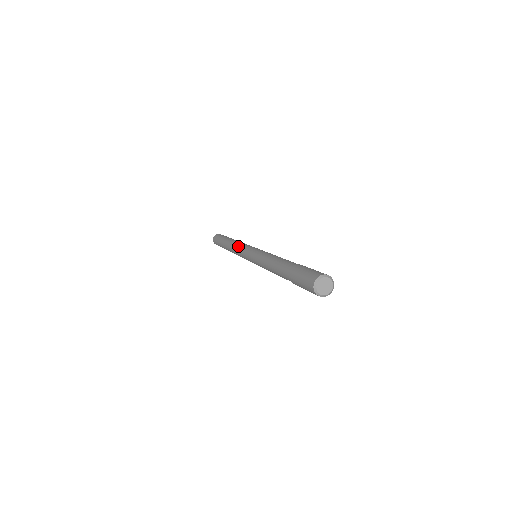
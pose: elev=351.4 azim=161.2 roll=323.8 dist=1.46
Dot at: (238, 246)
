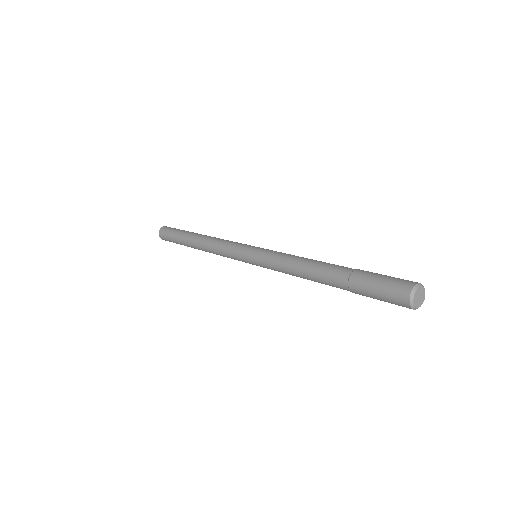
Dot at: (219, 252)
